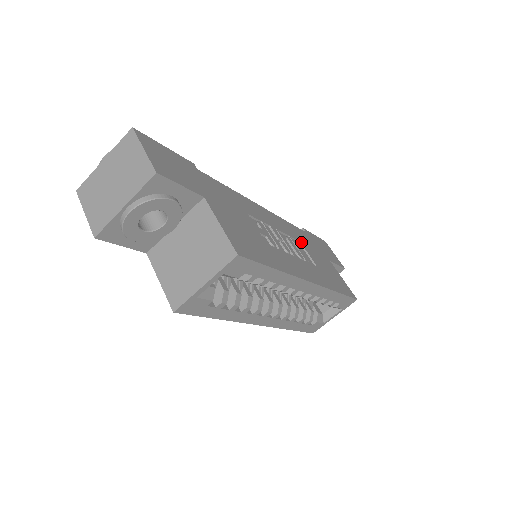
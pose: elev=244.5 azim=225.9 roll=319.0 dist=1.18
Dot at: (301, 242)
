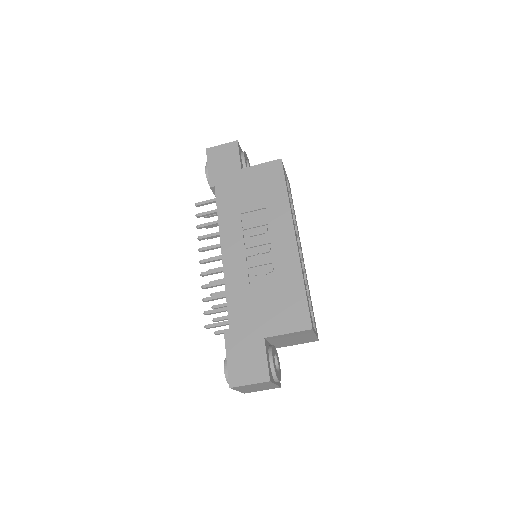
Dot at: (240, 212)
